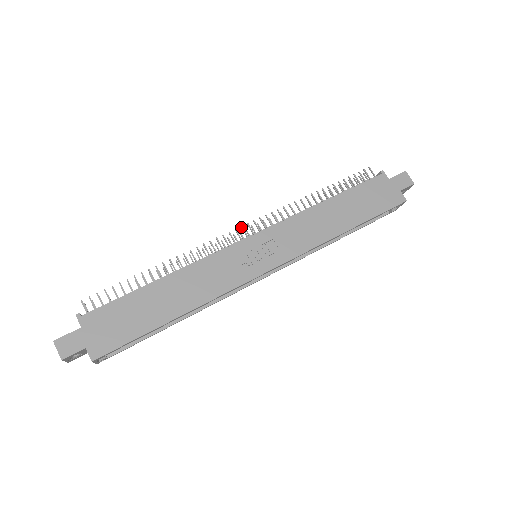
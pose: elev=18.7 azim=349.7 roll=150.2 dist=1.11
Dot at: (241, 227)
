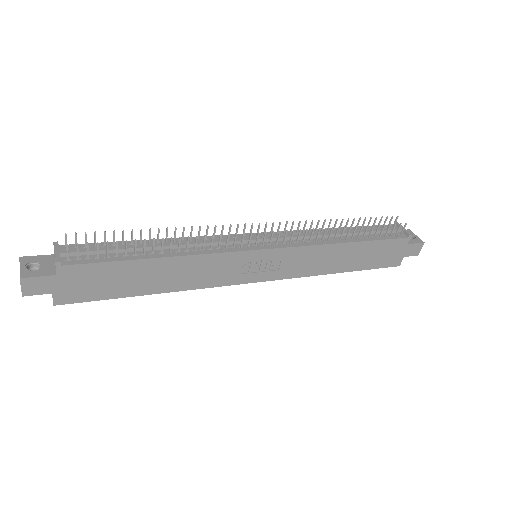
Dot at: (265, 232)
